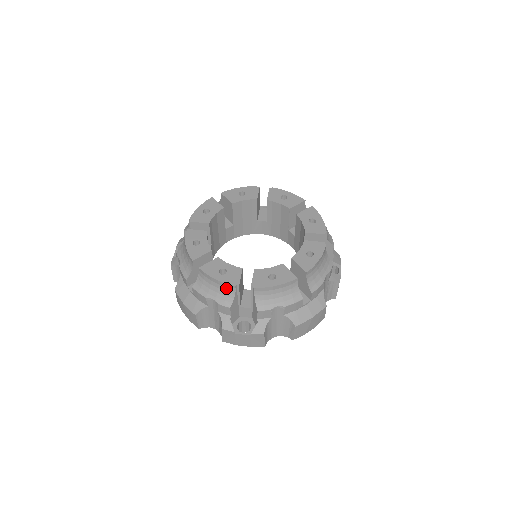
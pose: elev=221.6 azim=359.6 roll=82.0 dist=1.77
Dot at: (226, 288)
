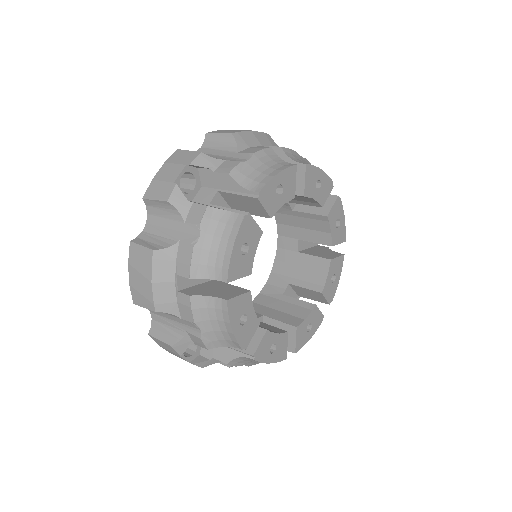
Dot at: (230, 339)
